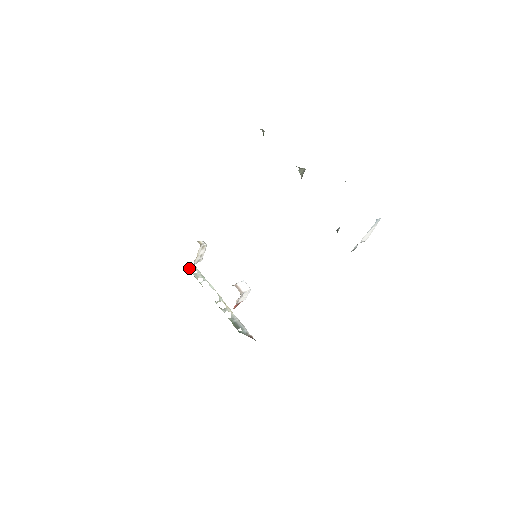
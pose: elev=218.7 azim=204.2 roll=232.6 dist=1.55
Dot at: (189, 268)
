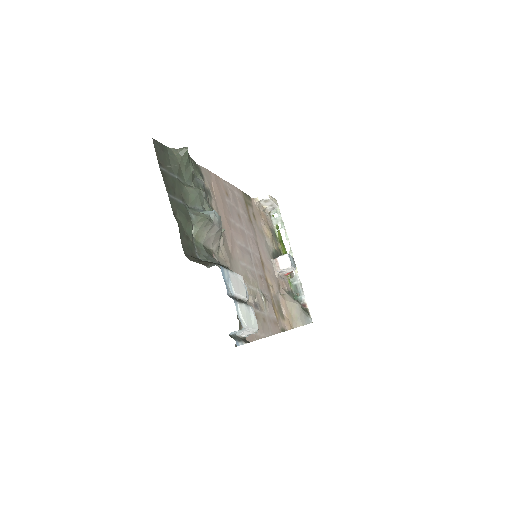
Dot at: (271, 211)
